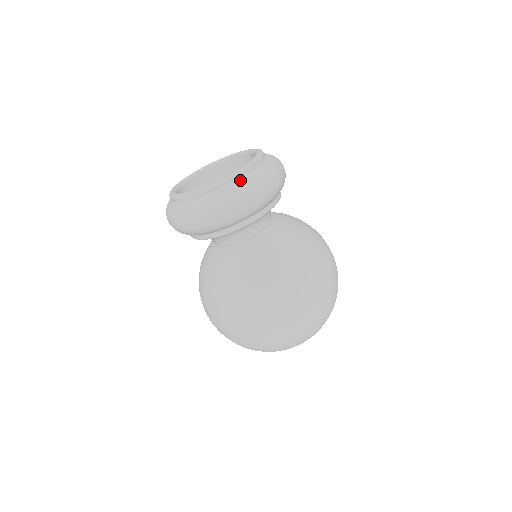
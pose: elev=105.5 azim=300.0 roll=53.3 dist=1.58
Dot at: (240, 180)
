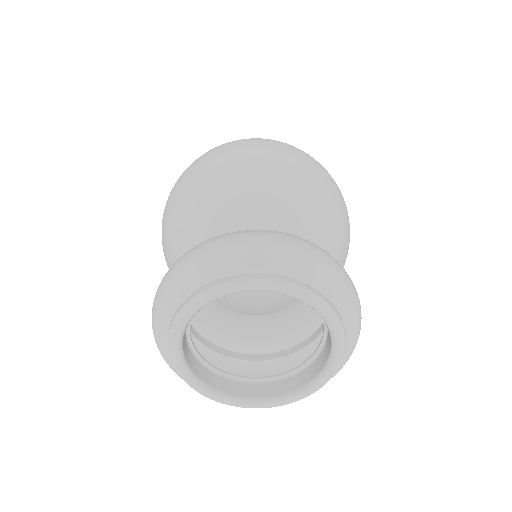
Dot at: occluded
